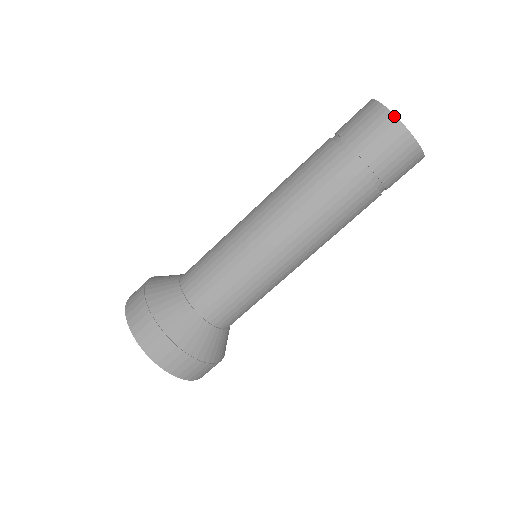
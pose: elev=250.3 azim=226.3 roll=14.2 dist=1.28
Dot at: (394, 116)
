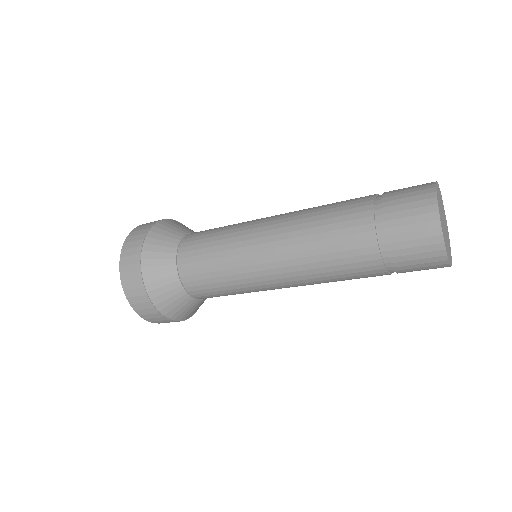
Dot at: (442, 238)
